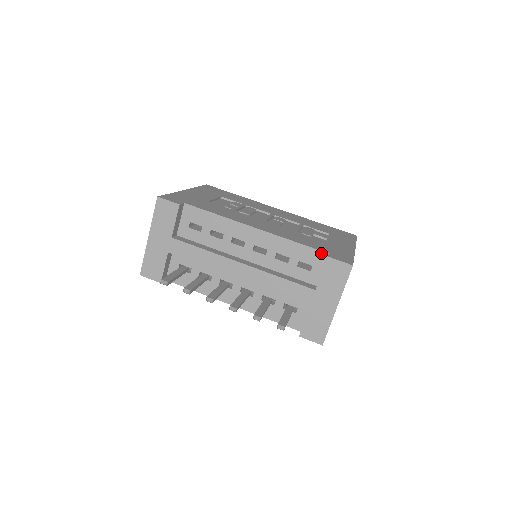
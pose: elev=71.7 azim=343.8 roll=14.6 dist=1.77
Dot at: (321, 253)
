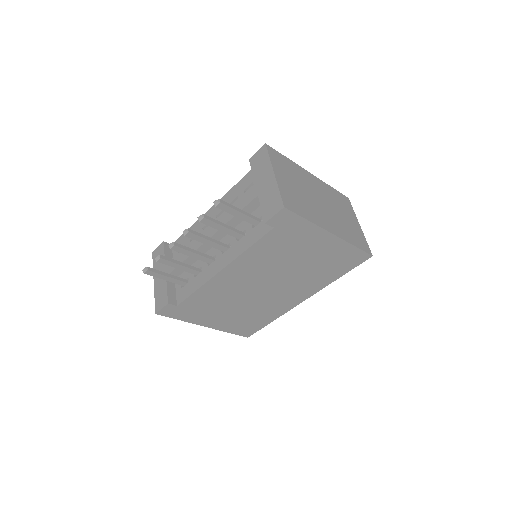
Dot at: occluded
